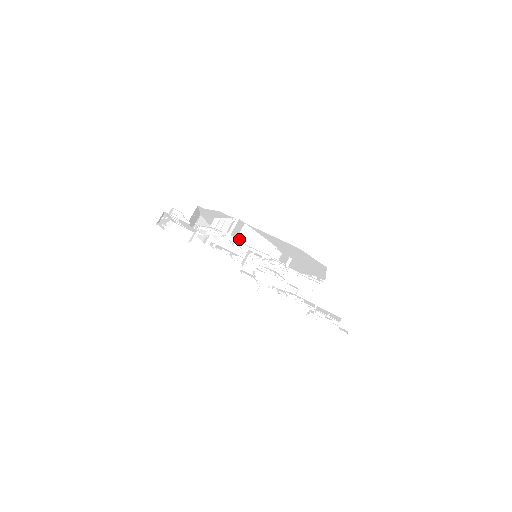
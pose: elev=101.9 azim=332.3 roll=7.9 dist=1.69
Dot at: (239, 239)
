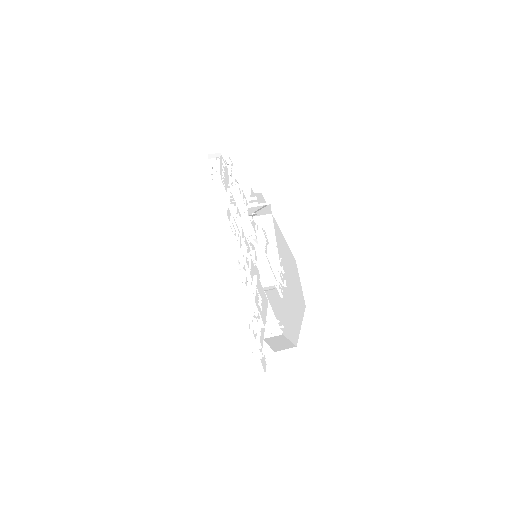
Dot at: (255, 220)
